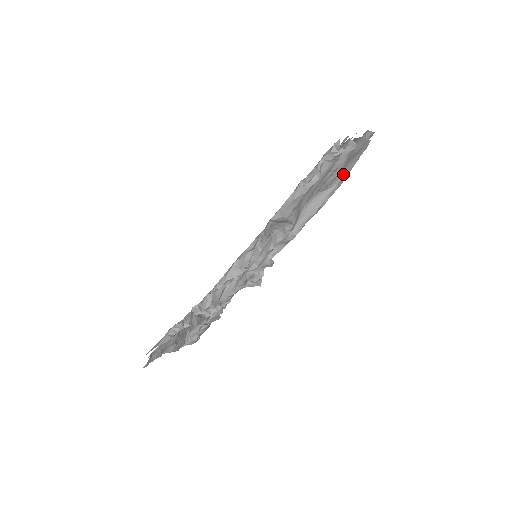
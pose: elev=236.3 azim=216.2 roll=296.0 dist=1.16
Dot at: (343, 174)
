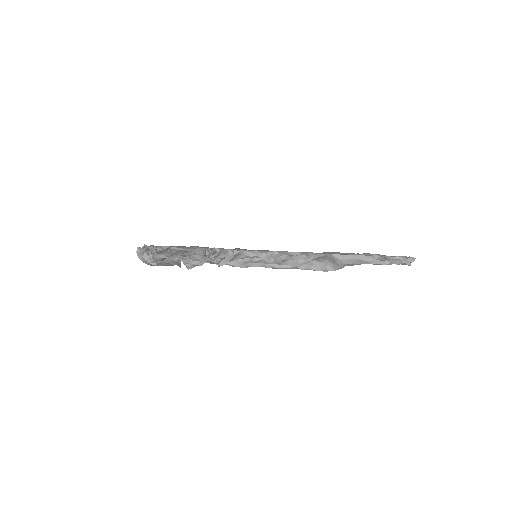
Dot at: occluded
